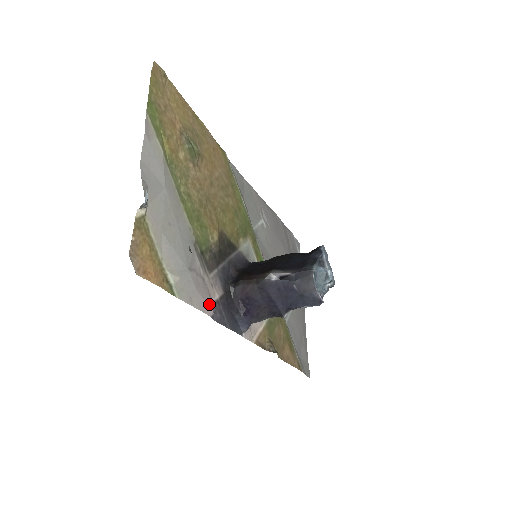
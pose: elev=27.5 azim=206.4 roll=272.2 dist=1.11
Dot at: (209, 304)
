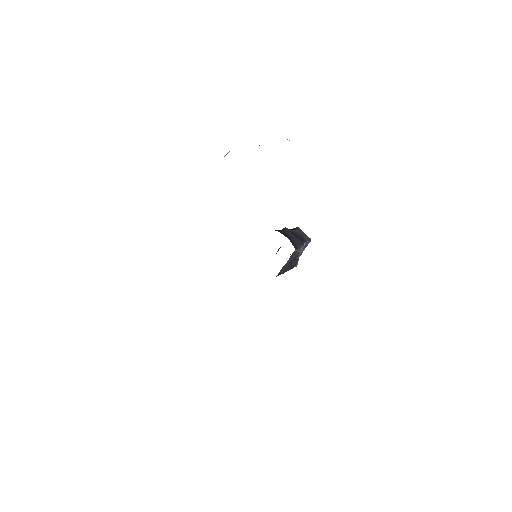
Dot at: occluded
